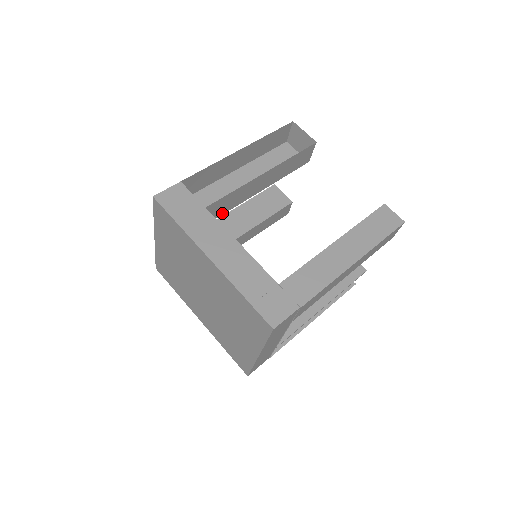
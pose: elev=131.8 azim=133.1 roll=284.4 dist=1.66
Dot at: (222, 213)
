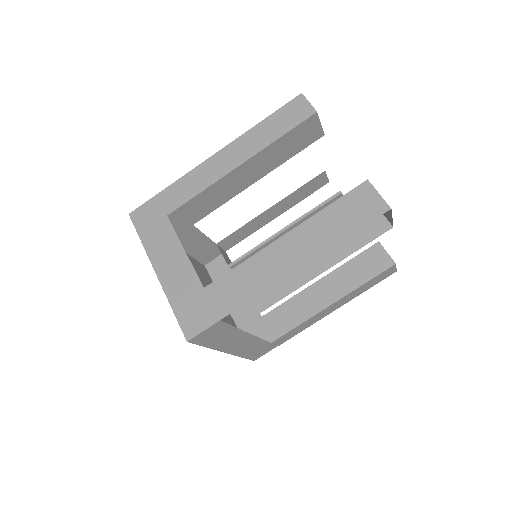
Dot at: occluded
